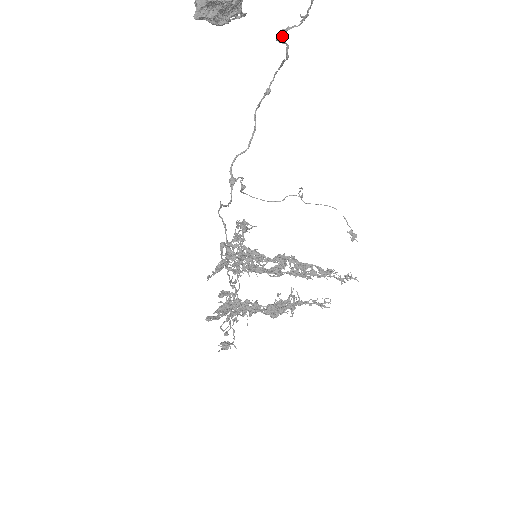
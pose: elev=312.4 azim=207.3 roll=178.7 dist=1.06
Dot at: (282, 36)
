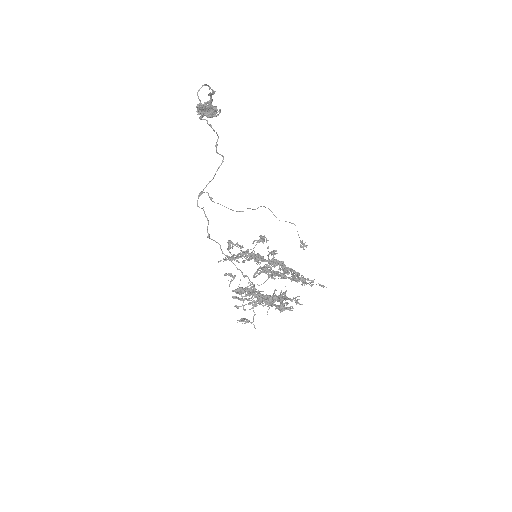
Dot at: (200, 116)
